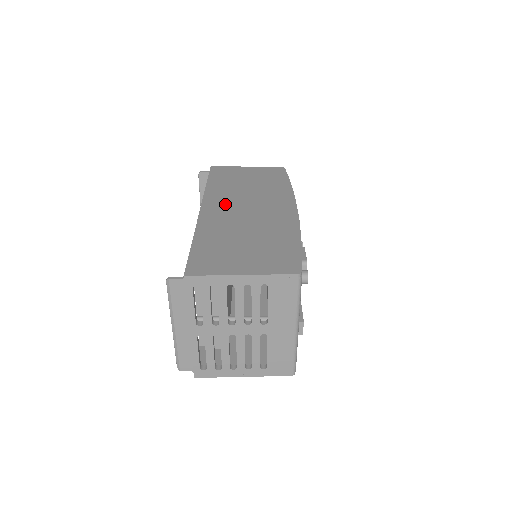
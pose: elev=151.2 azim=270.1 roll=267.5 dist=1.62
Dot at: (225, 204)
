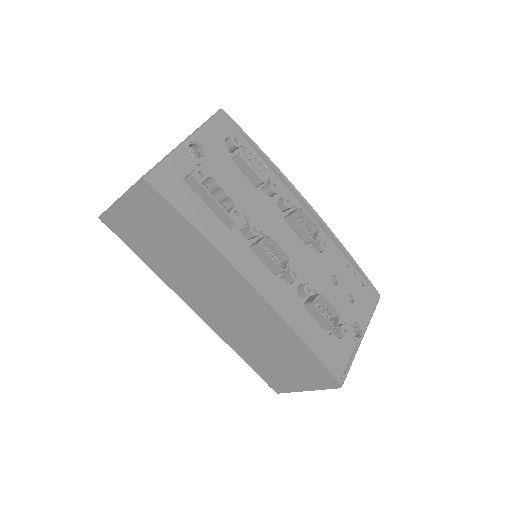
Dot at: occluded
